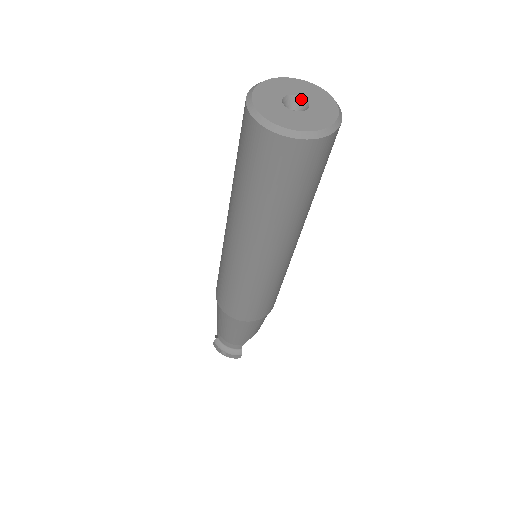
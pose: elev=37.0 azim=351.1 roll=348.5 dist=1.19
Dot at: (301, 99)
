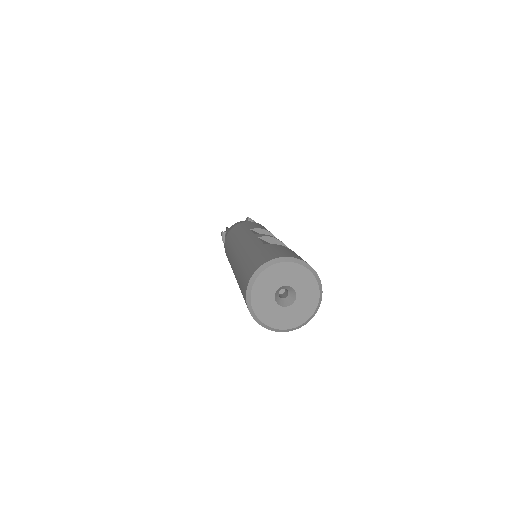
Dot at: (294, 292)
